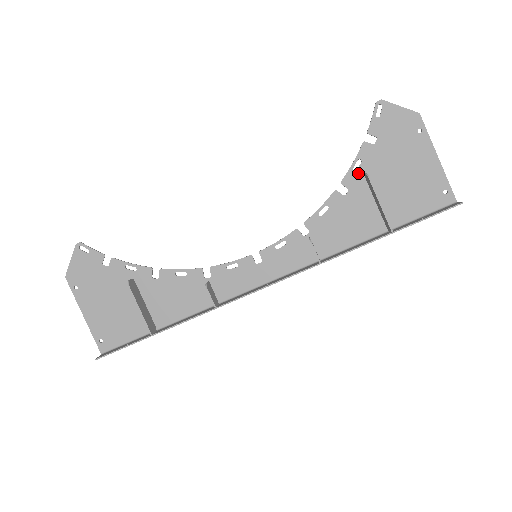
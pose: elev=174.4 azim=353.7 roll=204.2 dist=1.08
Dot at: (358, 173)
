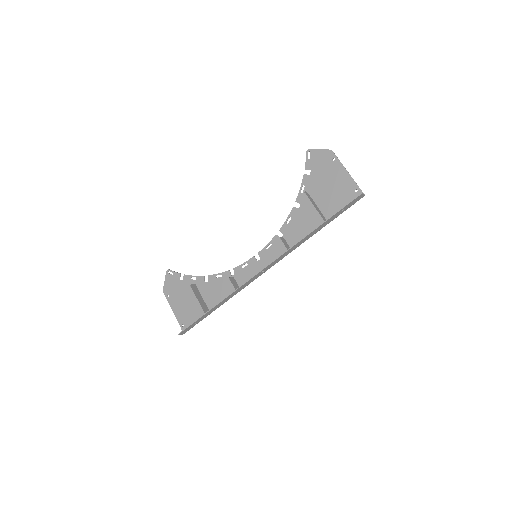
Dot at: (304, 193)
